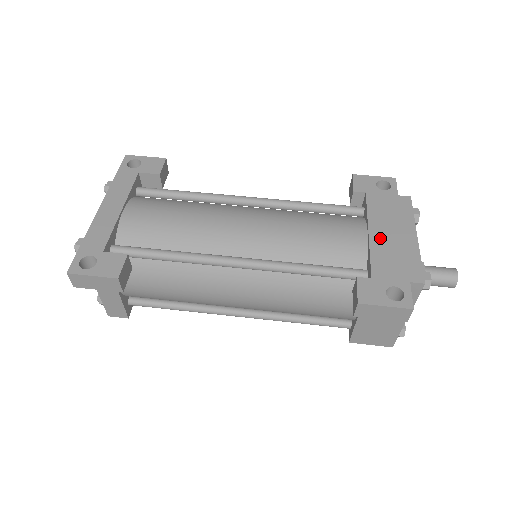
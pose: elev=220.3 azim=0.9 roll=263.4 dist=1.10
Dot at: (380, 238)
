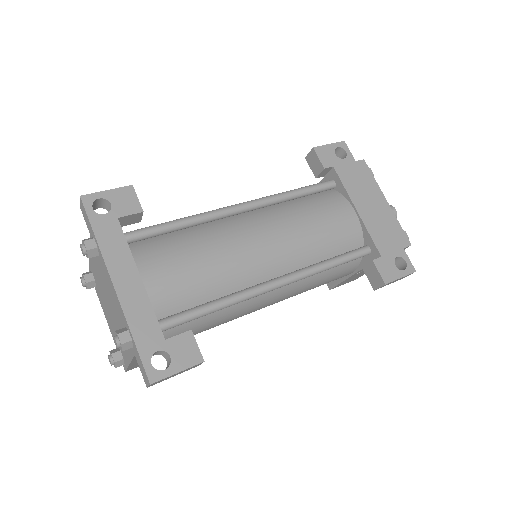
Dot at: (367, 214)
